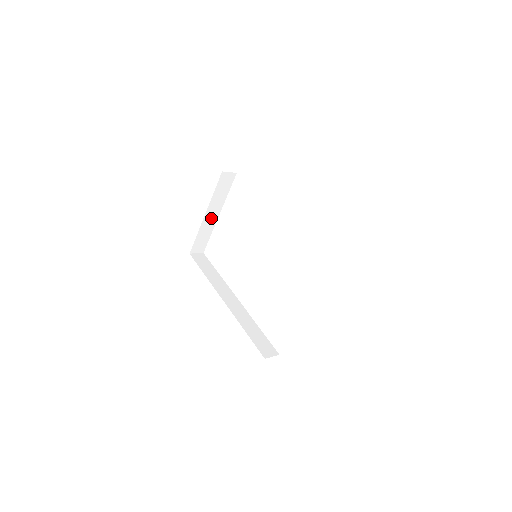
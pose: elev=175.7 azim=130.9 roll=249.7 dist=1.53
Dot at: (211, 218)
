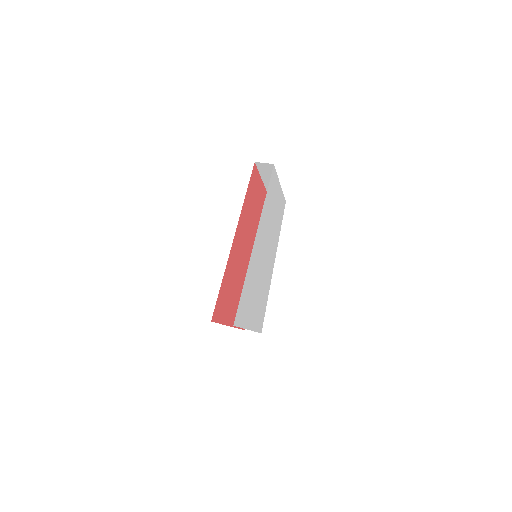
Dot at: occluded
